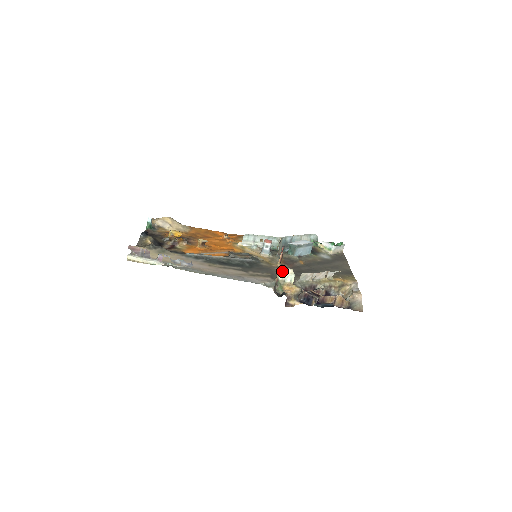
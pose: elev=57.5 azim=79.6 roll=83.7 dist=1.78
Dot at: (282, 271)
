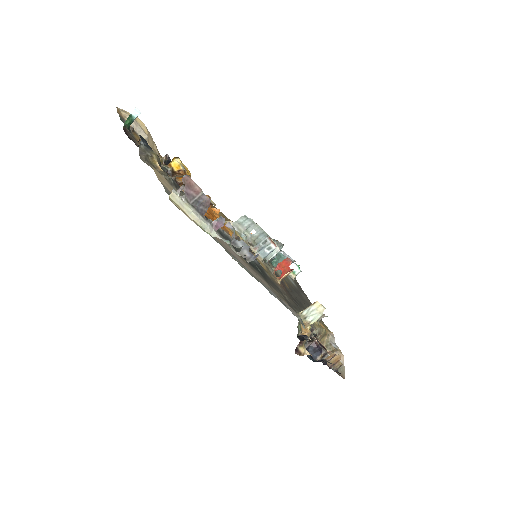
Dot at: (313, 305)
